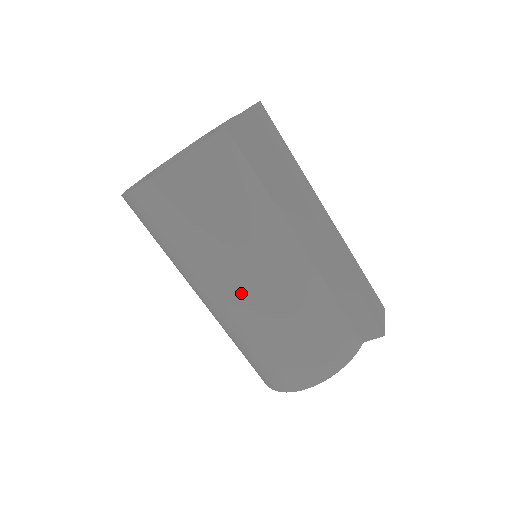
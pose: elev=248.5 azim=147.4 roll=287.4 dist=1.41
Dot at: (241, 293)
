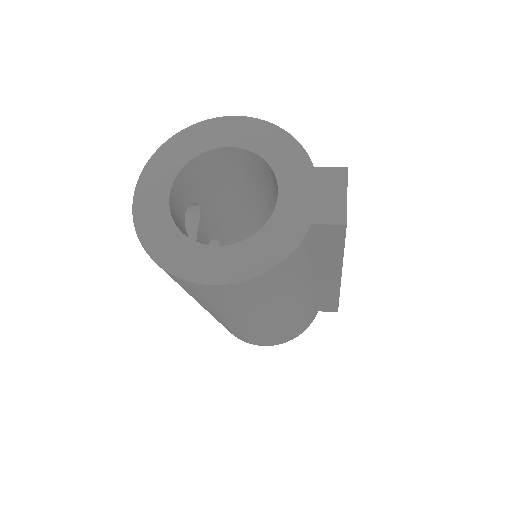
Dot at: (253, 324)
